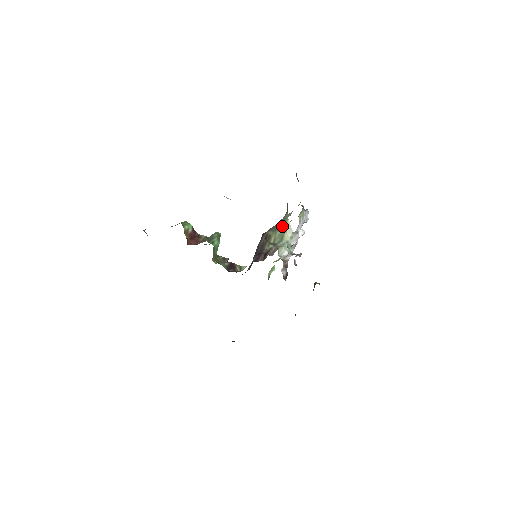
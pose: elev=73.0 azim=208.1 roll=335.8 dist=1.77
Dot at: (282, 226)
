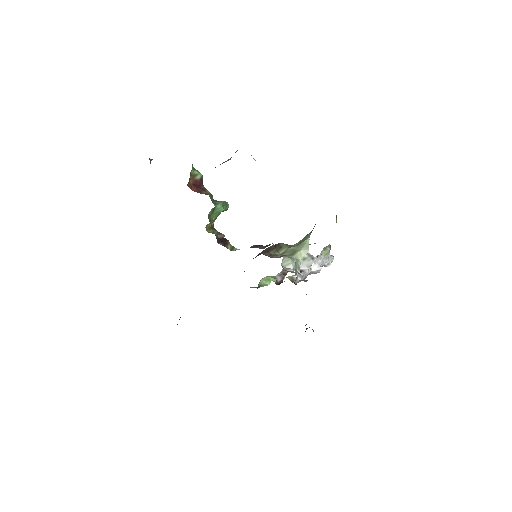
Dot at: (299, 243)
